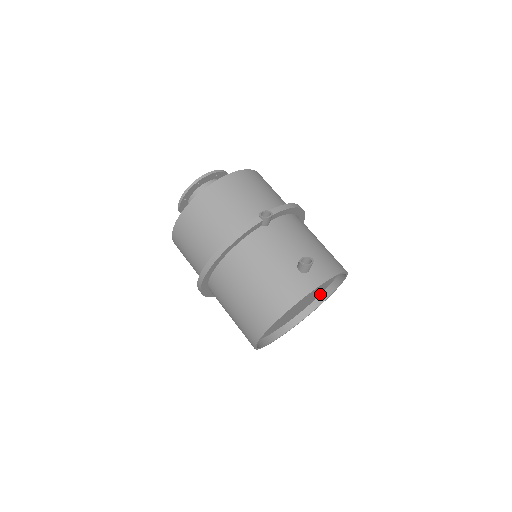
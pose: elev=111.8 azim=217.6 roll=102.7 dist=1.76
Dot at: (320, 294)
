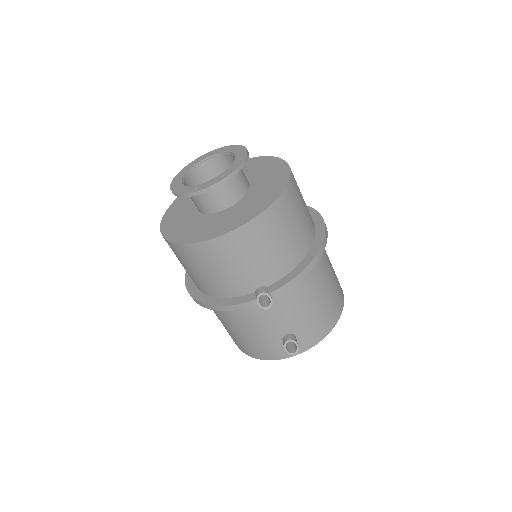
Dot at: occluded
